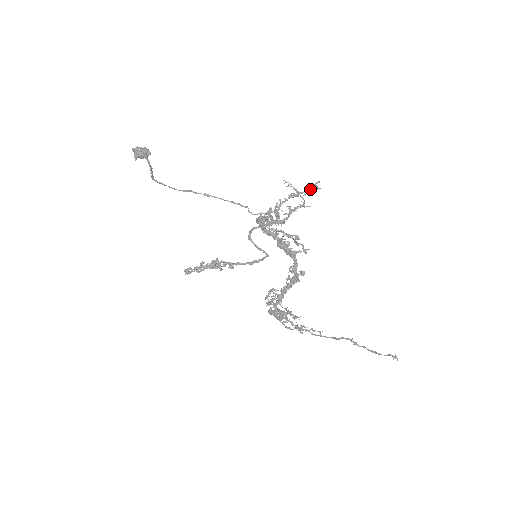
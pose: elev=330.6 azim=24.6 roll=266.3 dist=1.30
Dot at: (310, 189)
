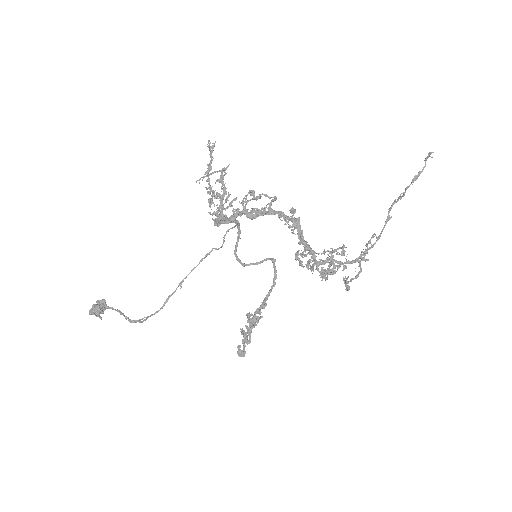
Dot at: (211, 152)
